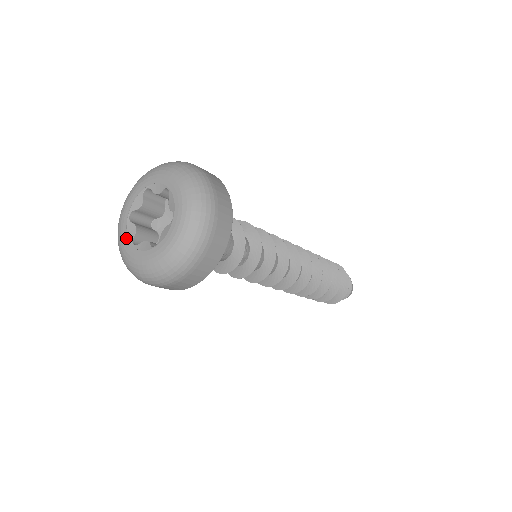
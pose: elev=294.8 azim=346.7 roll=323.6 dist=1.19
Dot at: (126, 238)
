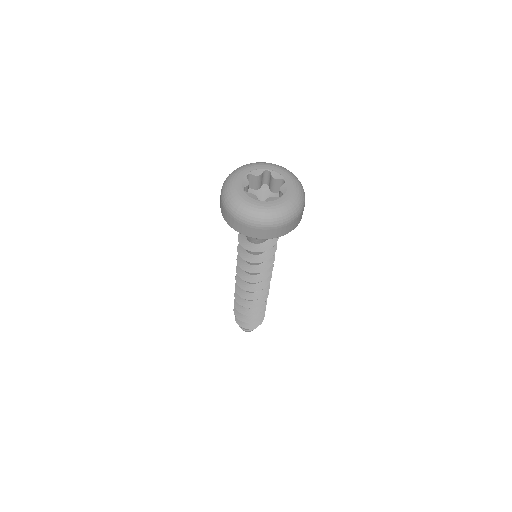
Dot at: (253, 200)
